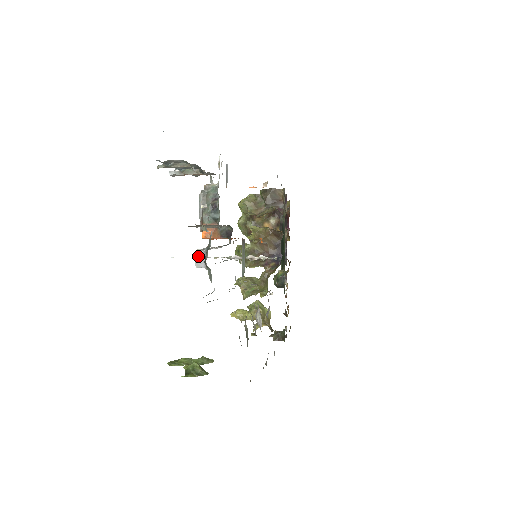
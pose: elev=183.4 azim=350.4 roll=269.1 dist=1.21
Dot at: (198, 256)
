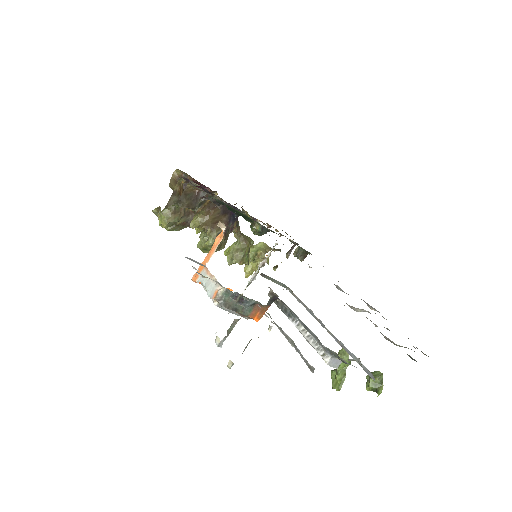
Dot at: (331, 364)
